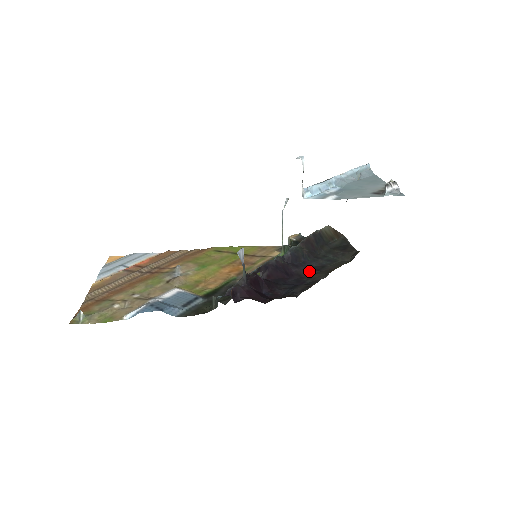
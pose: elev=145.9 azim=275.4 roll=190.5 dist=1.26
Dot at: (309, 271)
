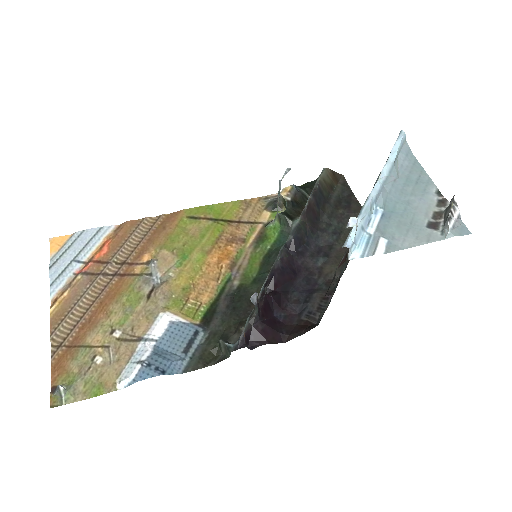
Dot at: (317, 259)
